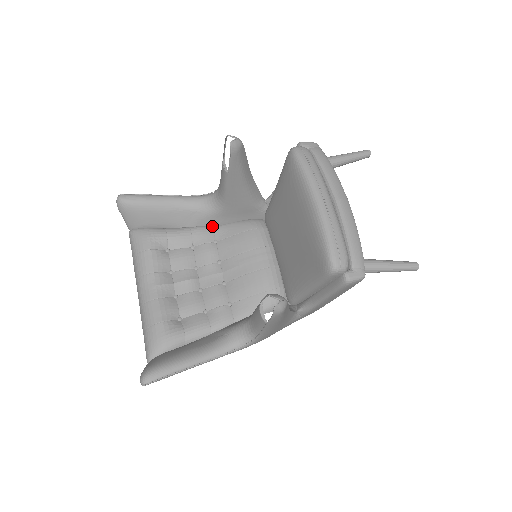
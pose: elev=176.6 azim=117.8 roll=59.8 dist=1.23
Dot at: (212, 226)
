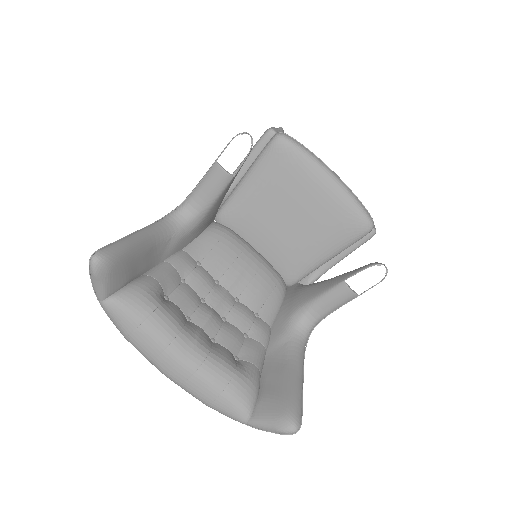
Dot at: (181, 249)
